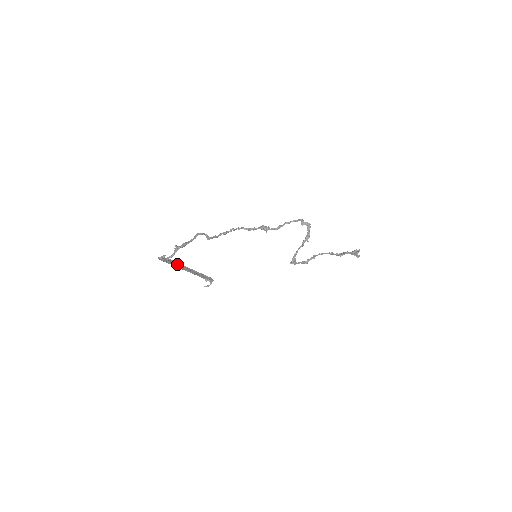
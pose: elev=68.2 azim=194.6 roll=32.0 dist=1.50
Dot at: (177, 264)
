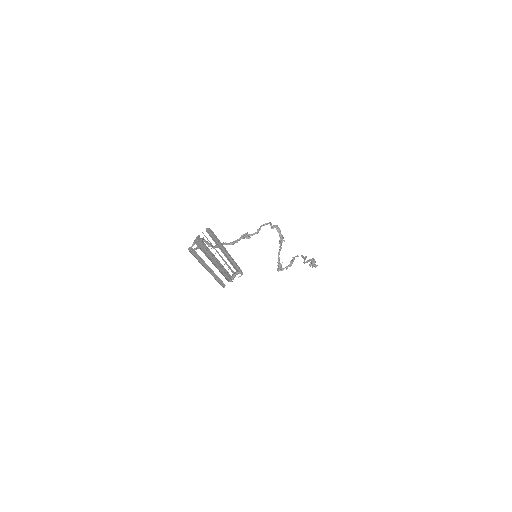
Dot at: (216, 239)
